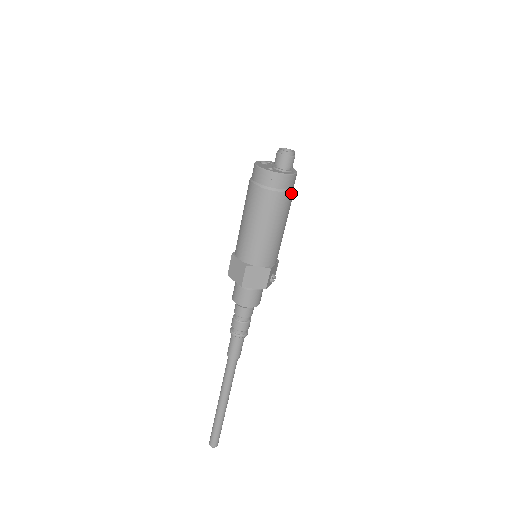
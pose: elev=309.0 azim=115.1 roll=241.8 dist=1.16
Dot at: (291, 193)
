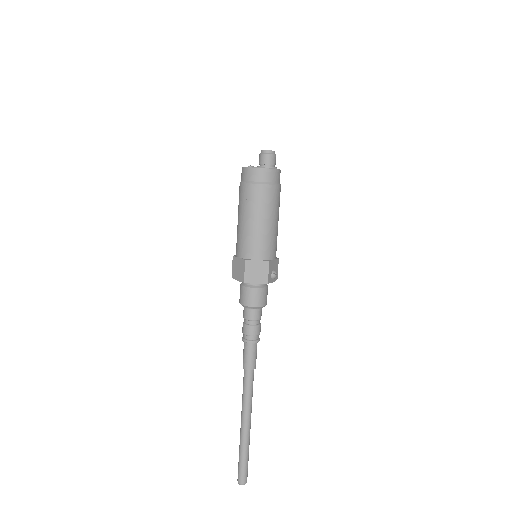
Dot at: (277, 187)
